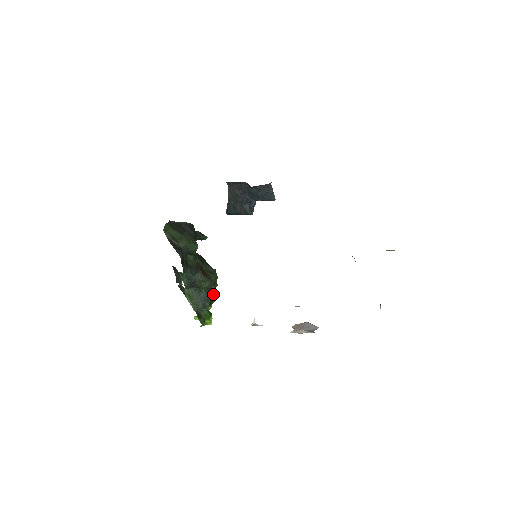
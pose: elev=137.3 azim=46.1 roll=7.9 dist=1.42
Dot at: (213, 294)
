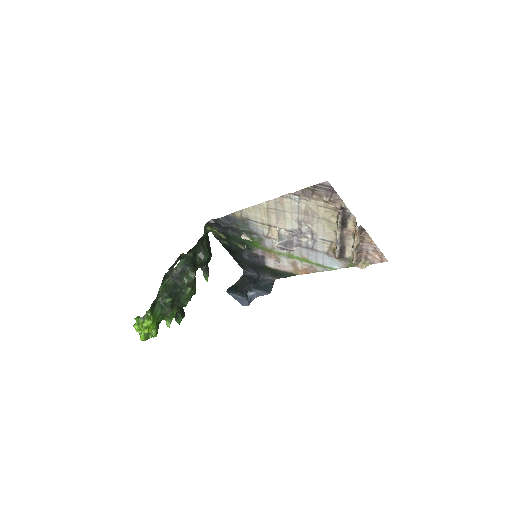
Dot at: (177, 308)
